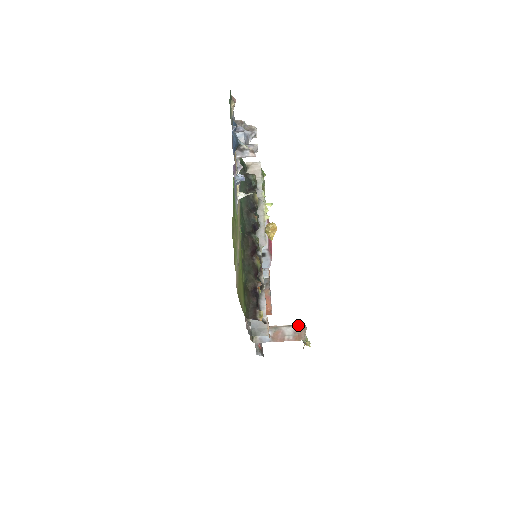
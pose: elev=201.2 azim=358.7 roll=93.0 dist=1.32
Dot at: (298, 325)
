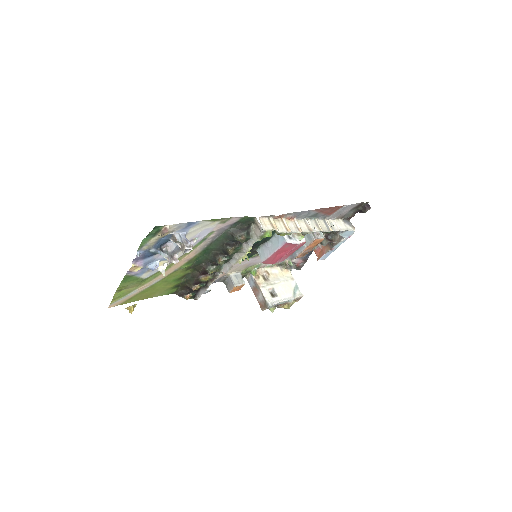
Dot at: (266, 302)
